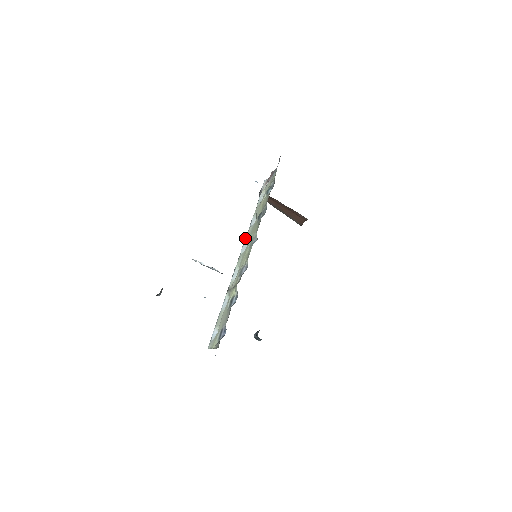
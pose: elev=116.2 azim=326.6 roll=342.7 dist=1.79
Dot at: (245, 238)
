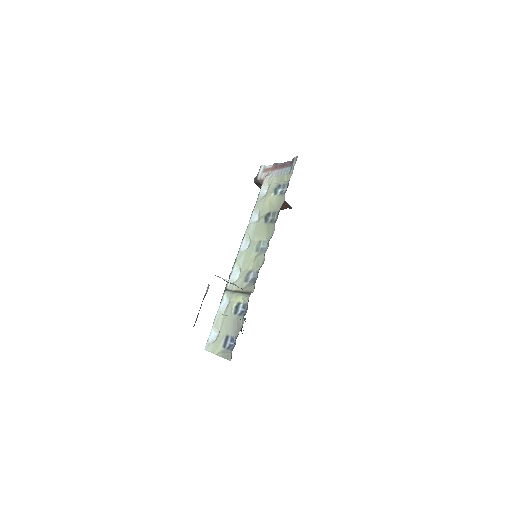
Dot at: (245, 234)
